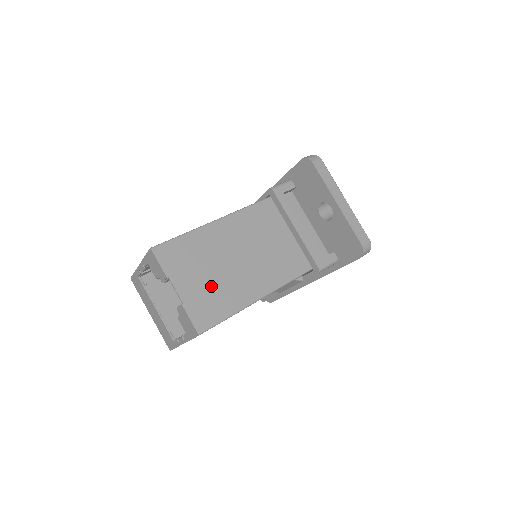
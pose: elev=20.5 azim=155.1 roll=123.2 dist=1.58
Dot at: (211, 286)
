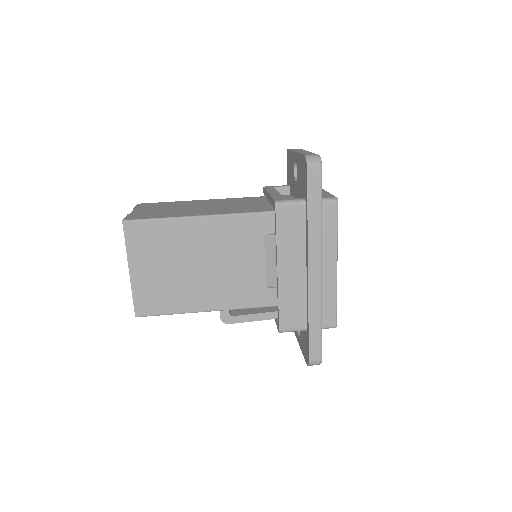
Dot at: (162, 211)
